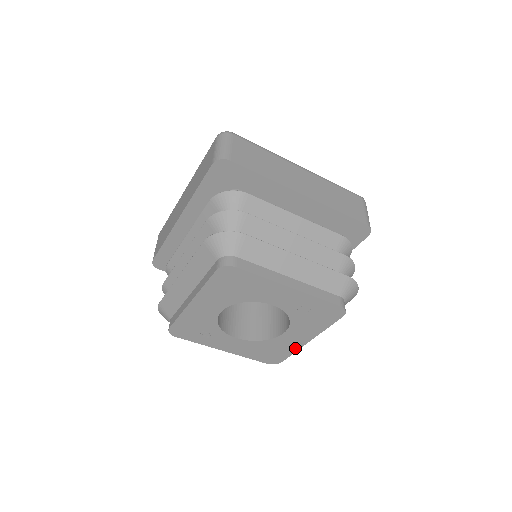
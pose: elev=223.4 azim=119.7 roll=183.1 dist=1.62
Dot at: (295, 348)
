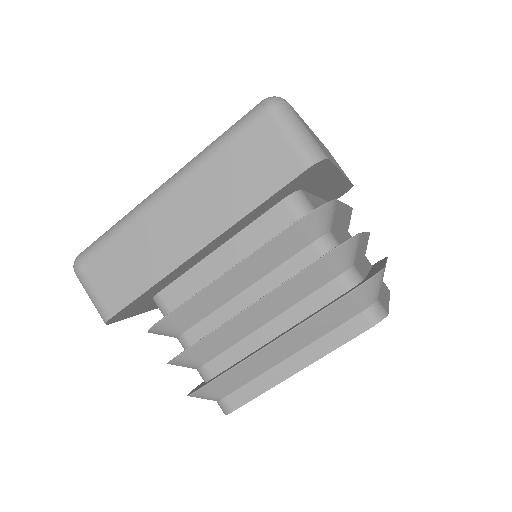
Dot at: occluded
